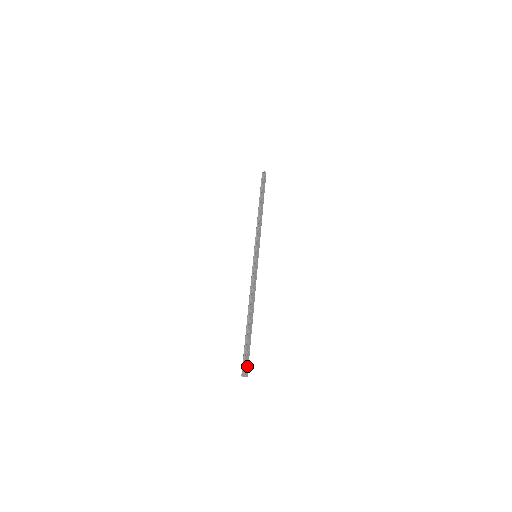
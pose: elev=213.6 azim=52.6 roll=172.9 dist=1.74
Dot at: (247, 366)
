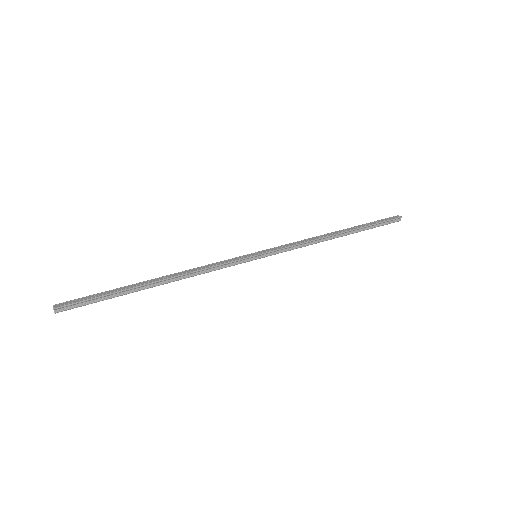
Dot at: (69, 303)
